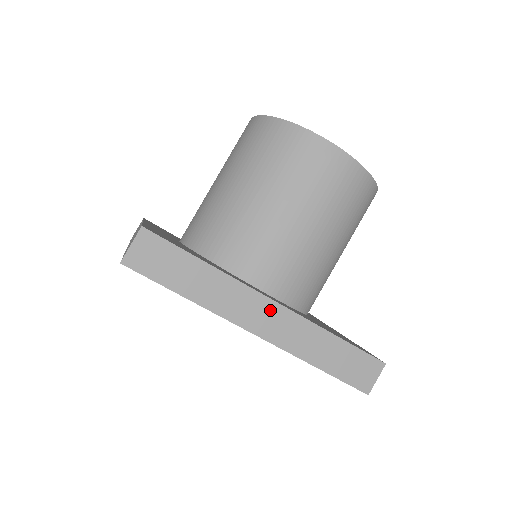
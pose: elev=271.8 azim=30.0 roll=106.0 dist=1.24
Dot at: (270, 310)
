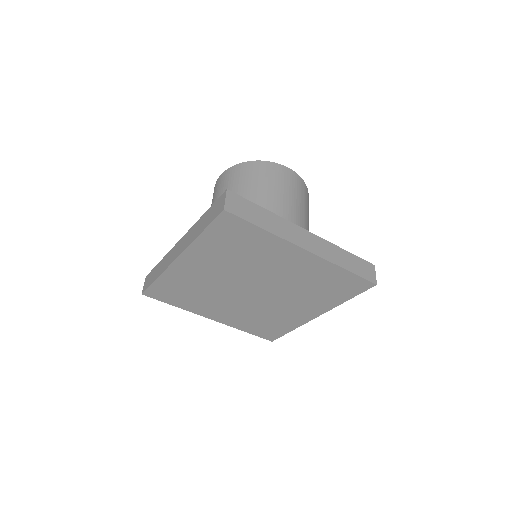
Dot at: (308, 236)
